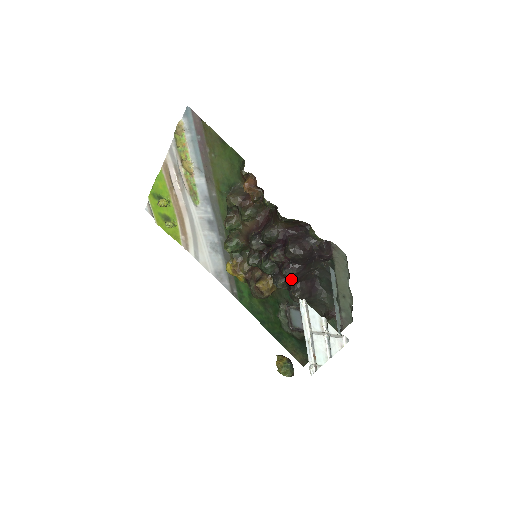
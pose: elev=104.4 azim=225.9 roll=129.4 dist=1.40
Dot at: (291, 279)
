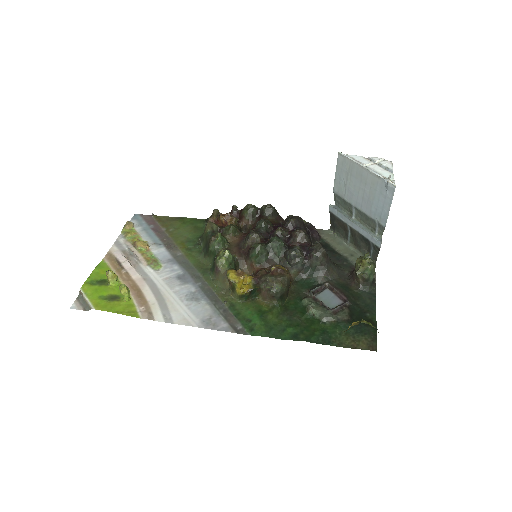
Dot at: (305, 237)
